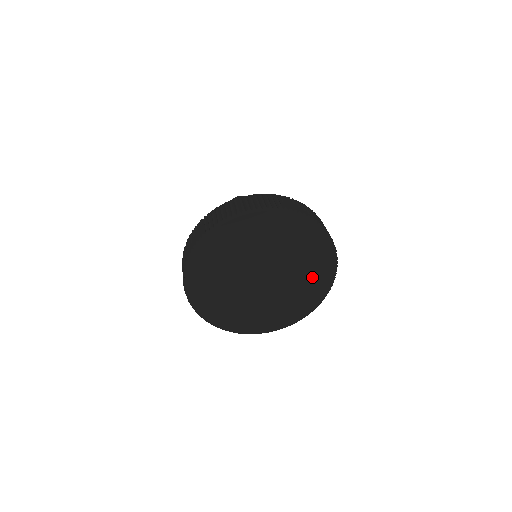
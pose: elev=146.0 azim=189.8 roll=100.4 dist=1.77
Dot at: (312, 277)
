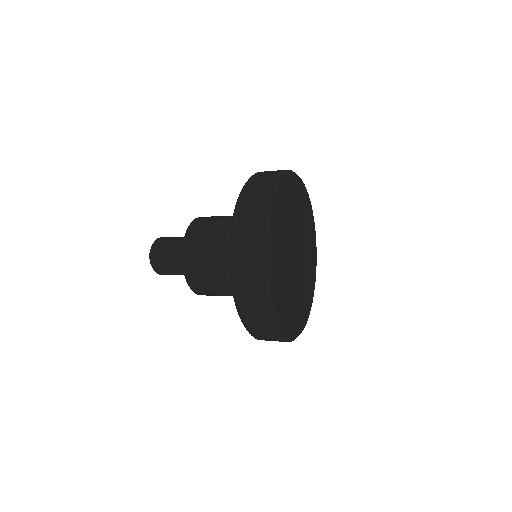
Dot at: (306, 293)
